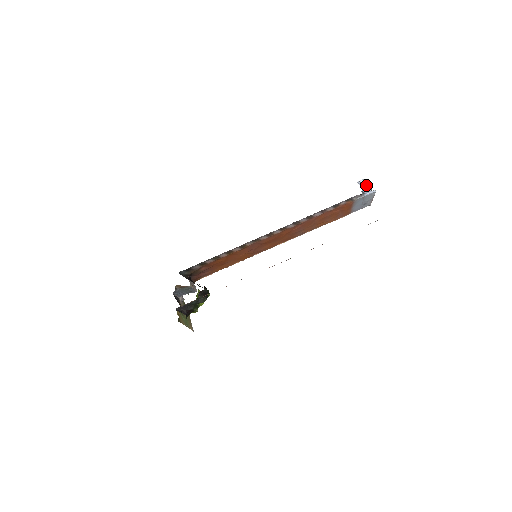
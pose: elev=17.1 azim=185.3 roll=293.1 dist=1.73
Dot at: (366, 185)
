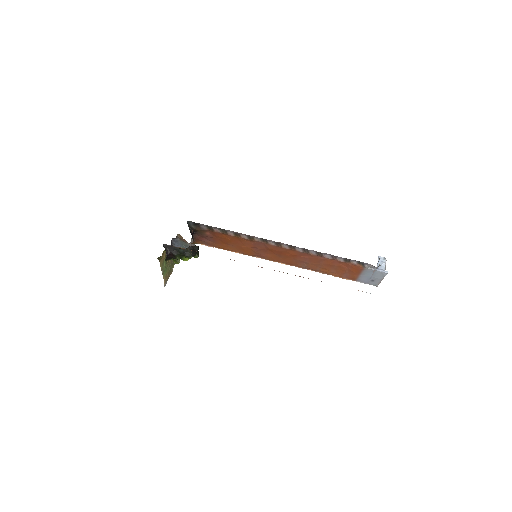
Dot at: (383, 263)
